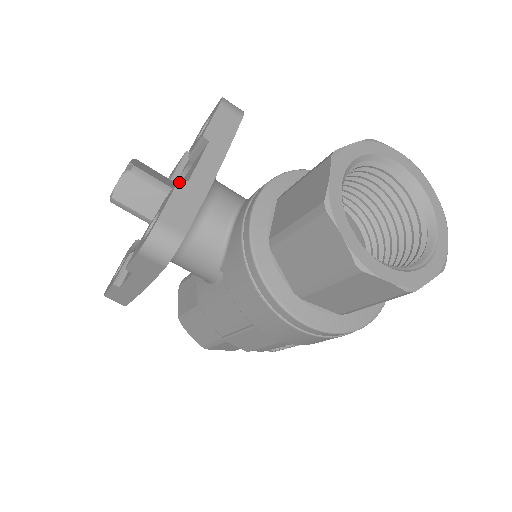
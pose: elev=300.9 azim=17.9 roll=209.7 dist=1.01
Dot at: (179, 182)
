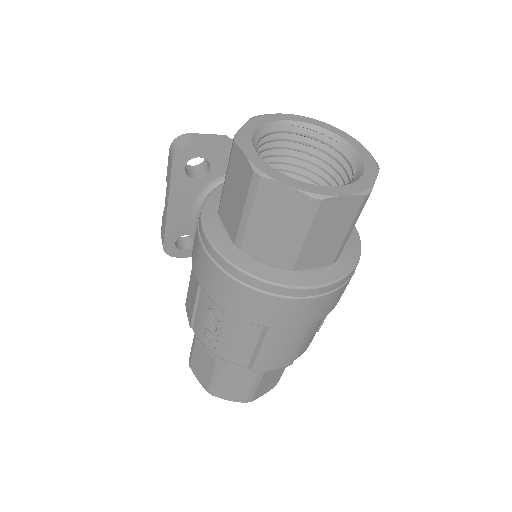
Dot at: (224, 135)
